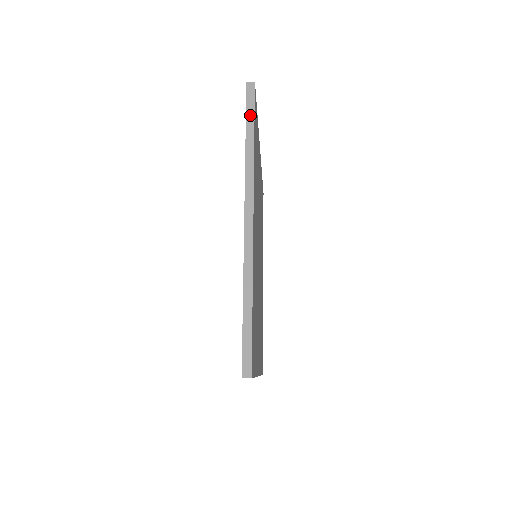
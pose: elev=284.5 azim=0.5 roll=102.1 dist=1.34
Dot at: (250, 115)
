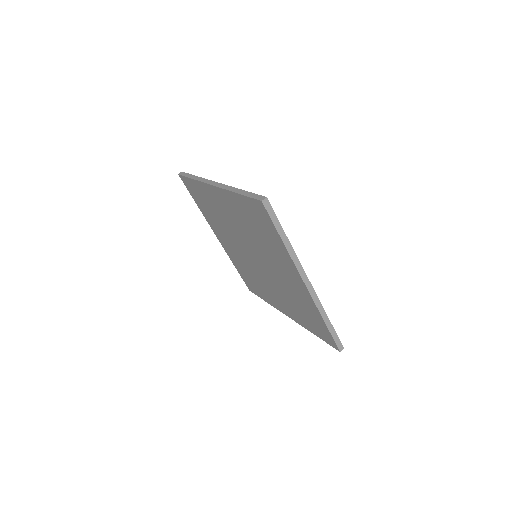
Dot at: (188, 175)
